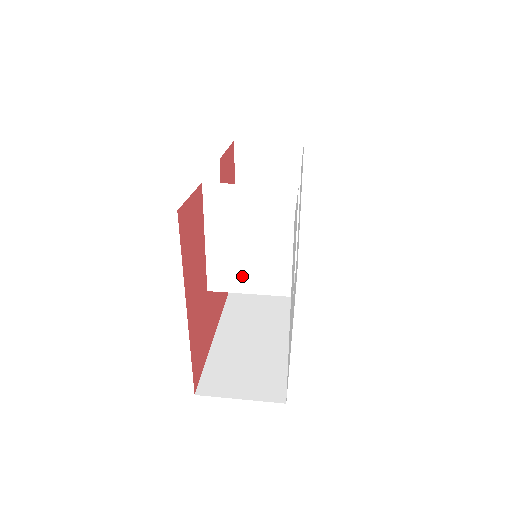
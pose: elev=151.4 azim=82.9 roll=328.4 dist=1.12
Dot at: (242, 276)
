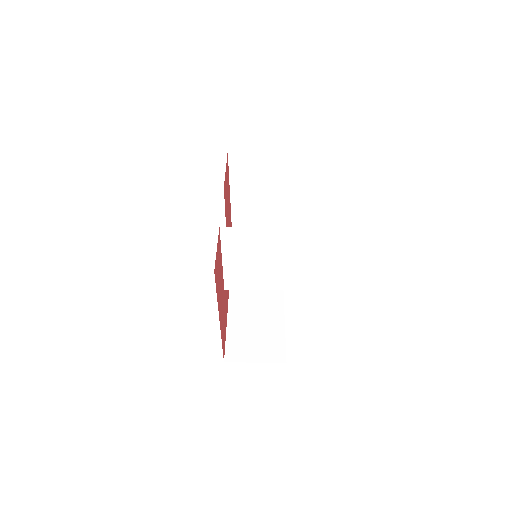
Dot at: (250, 280)
